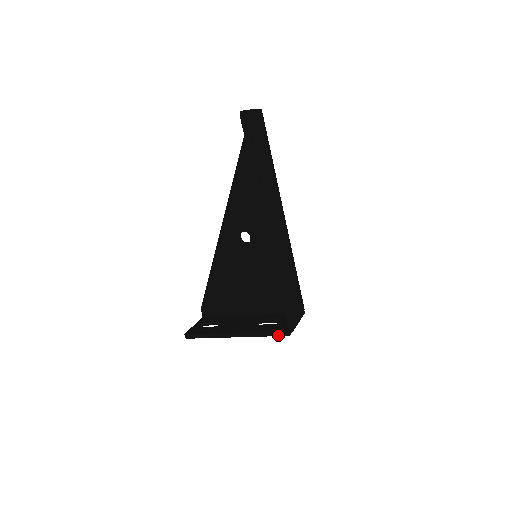
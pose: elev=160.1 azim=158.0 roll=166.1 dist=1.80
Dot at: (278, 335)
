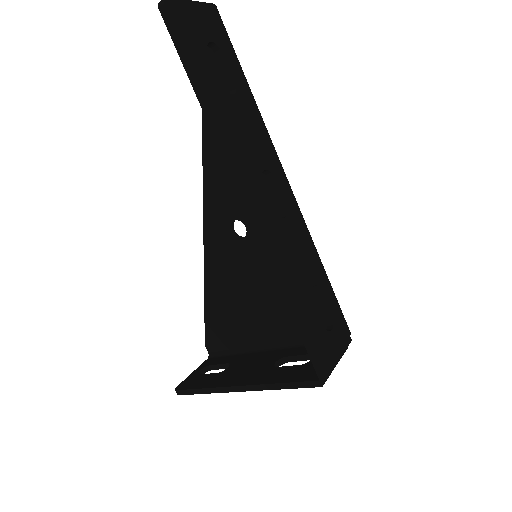
Dot at: (303, 386)
